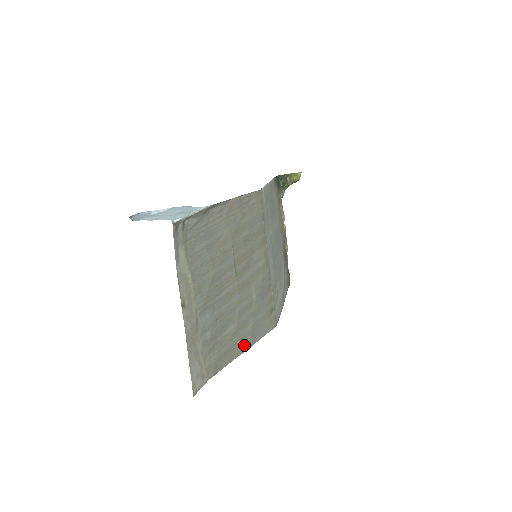
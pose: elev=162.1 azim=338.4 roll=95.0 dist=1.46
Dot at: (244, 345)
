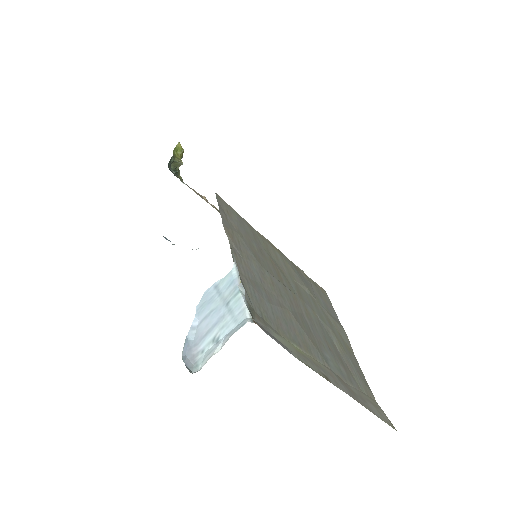
Dot at: (344, 337)
